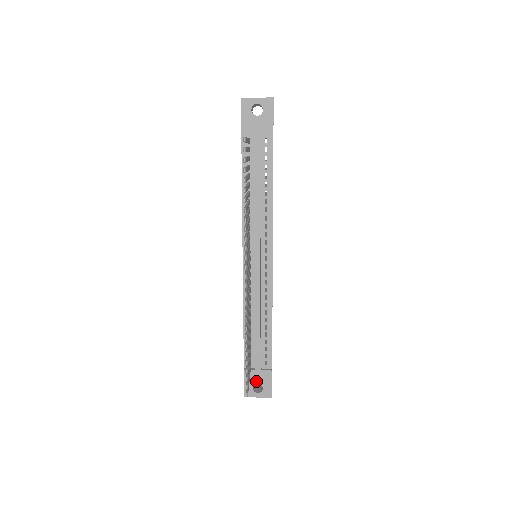
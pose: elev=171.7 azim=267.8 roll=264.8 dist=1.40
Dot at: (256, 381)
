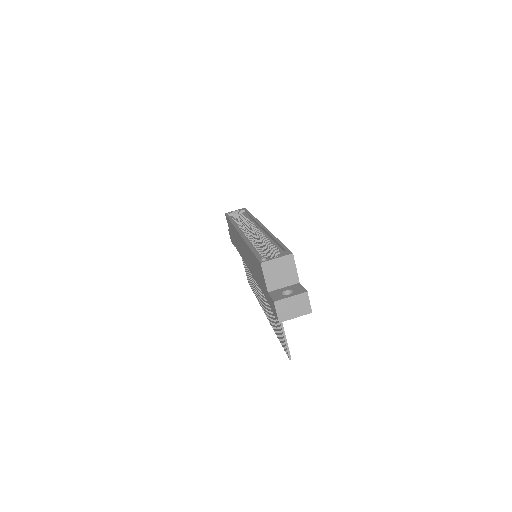
Dot at: occluded
